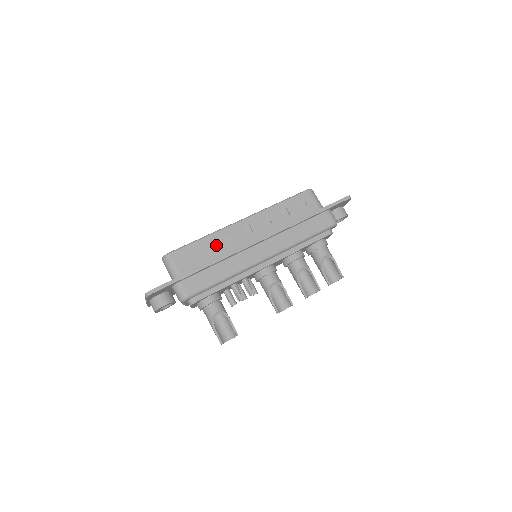
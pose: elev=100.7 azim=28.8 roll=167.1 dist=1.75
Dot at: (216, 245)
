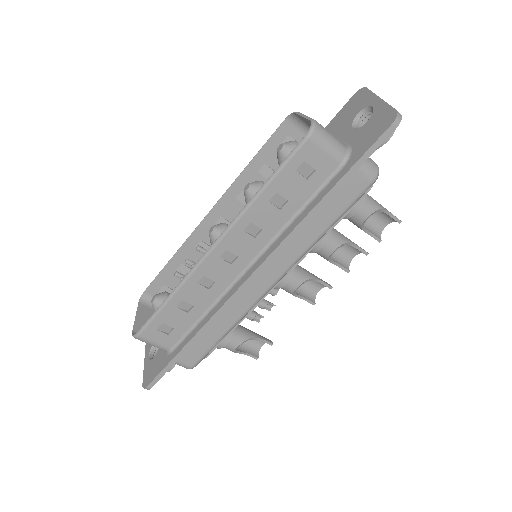
Dot at: (193, 299)
